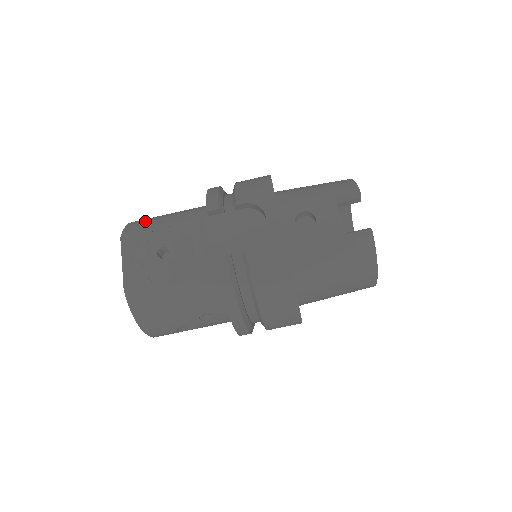
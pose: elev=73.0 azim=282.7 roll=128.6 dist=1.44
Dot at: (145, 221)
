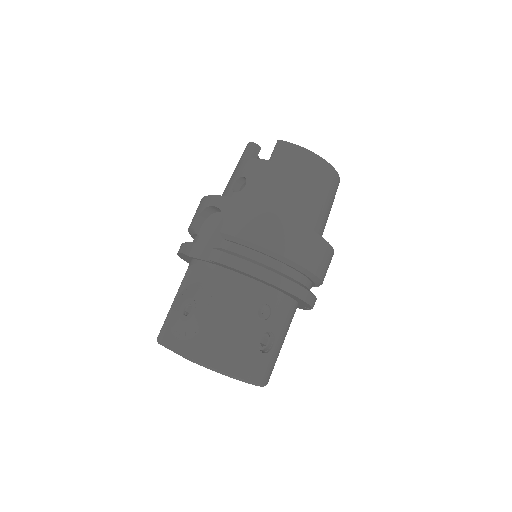
Dot at: occluded
